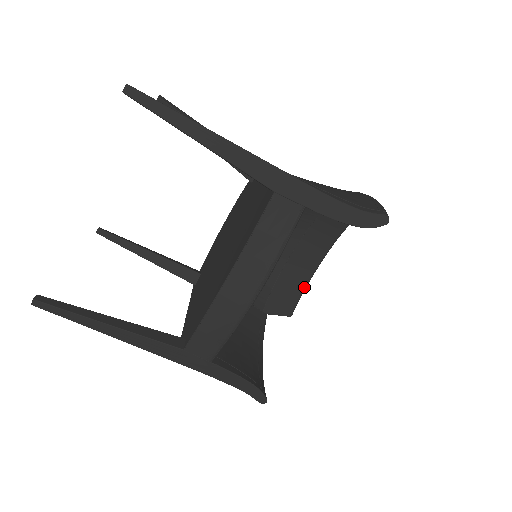
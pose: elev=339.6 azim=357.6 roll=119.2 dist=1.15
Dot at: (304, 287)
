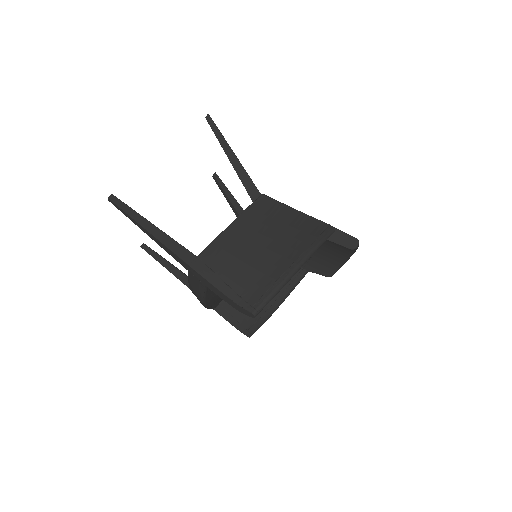
Dot at: (342, 263)
